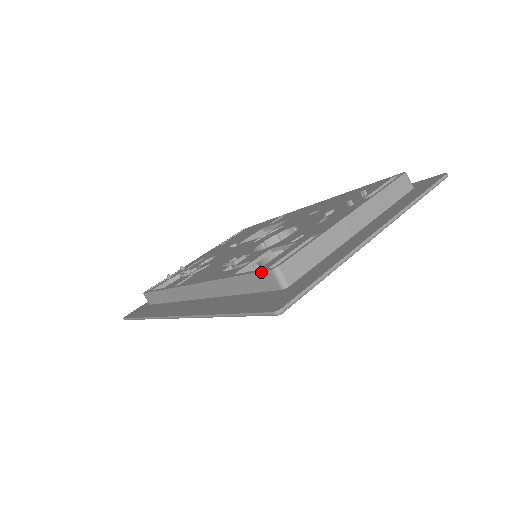
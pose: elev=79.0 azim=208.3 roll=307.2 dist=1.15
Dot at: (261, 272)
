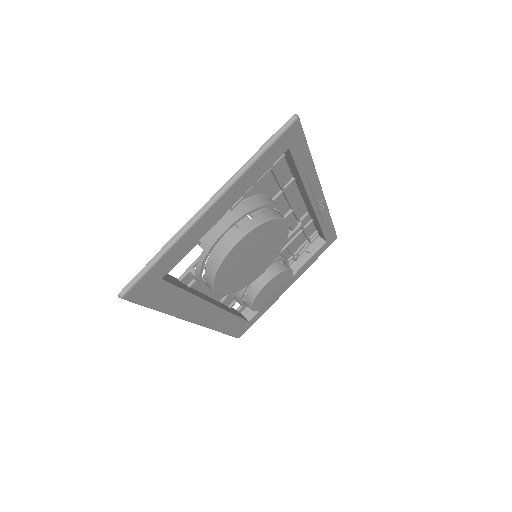
Dot at: occluded
